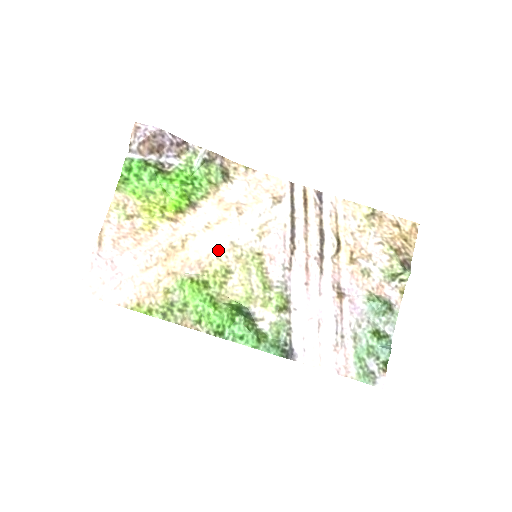
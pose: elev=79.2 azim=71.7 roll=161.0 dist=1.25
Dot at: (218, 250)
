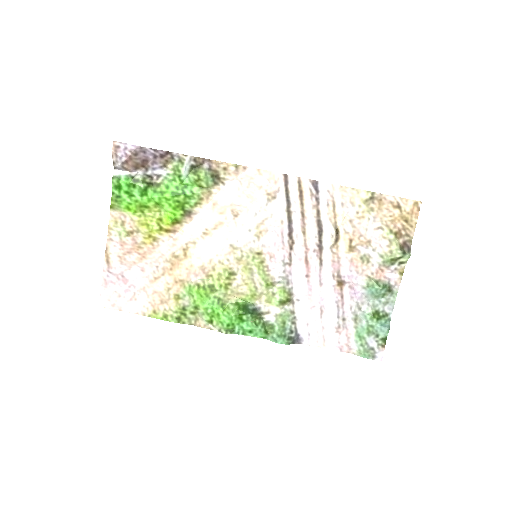
Dot at: (219, 254)
